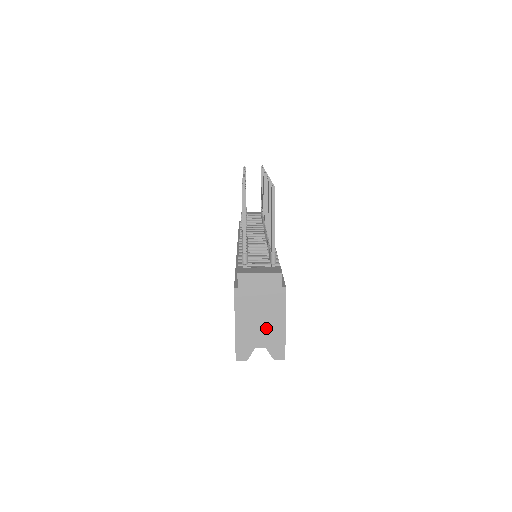
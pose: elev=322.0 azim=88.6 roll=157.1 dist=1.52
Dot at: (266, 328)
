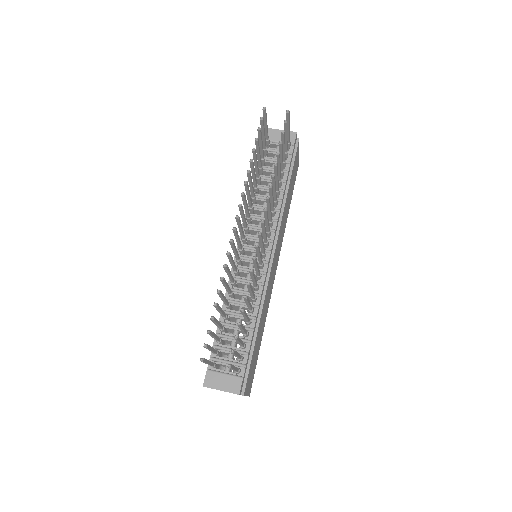
Dot at: occluded
